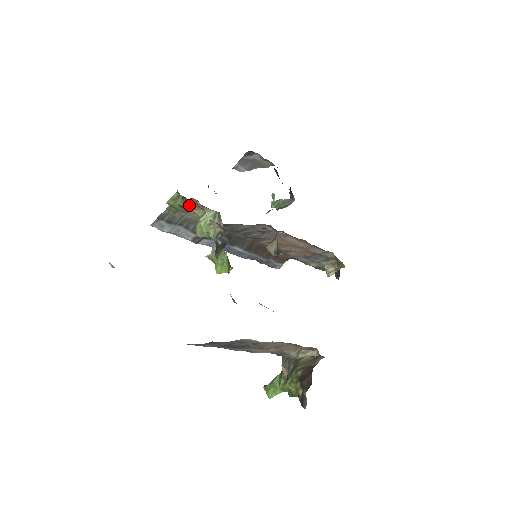
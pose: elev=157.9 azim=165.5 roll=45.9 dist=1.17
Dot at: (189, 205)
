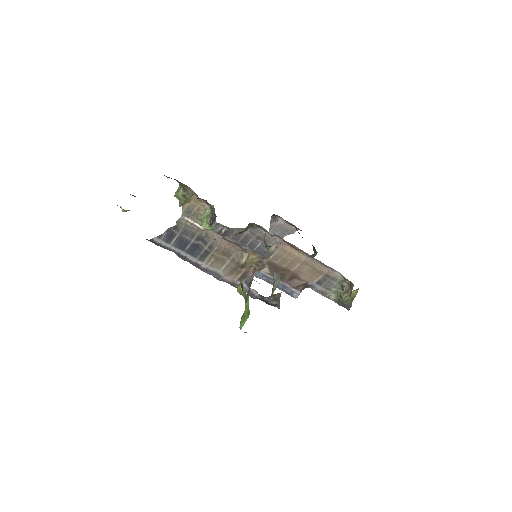
Dot at: (187, 193)
